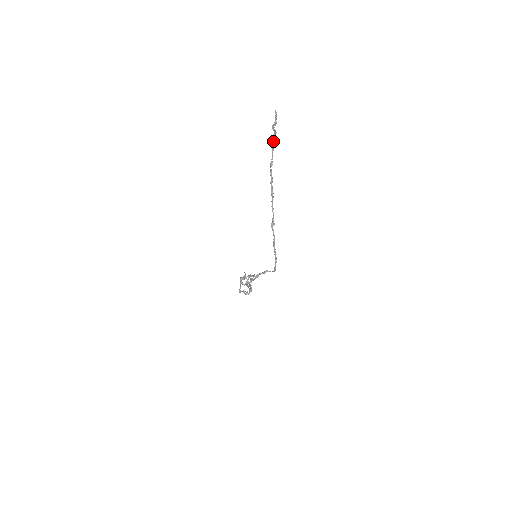
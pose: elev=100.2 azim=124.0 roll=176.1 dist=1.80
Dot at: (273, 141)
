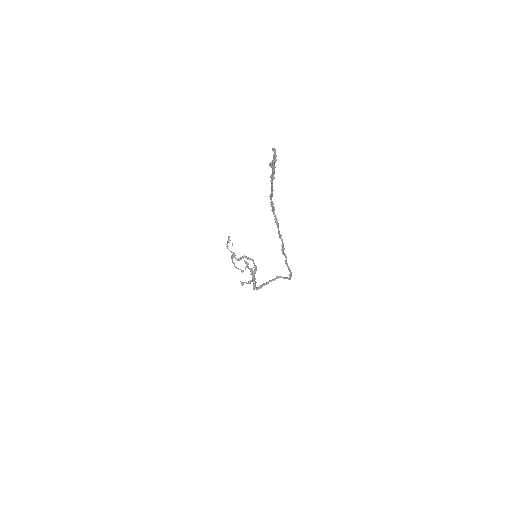
Dot at: (272, 178)
